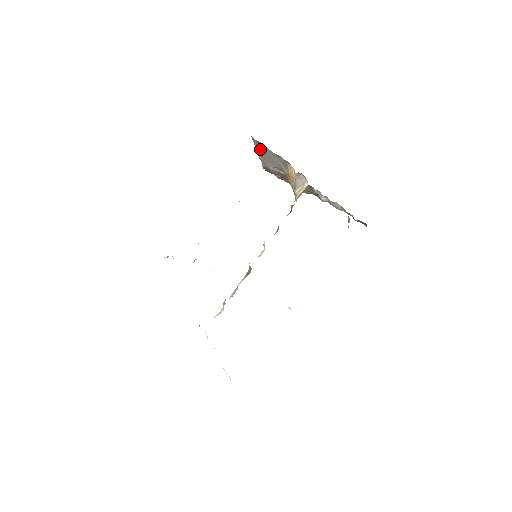
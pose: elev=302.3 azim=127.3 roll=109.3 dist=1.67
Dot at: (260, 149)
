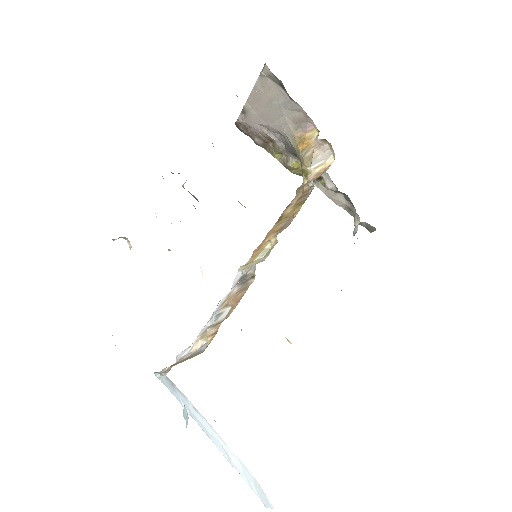
Dot at: (262, 90)
